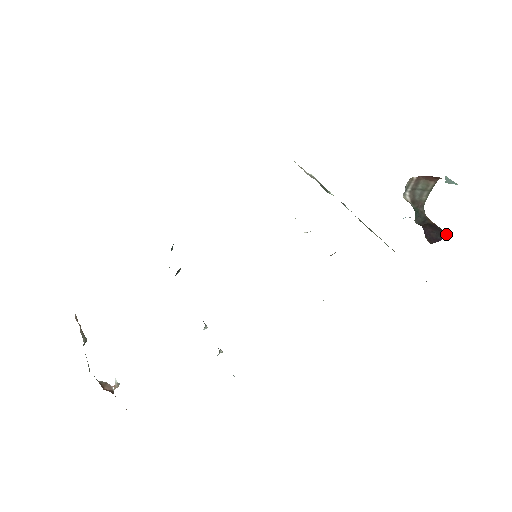
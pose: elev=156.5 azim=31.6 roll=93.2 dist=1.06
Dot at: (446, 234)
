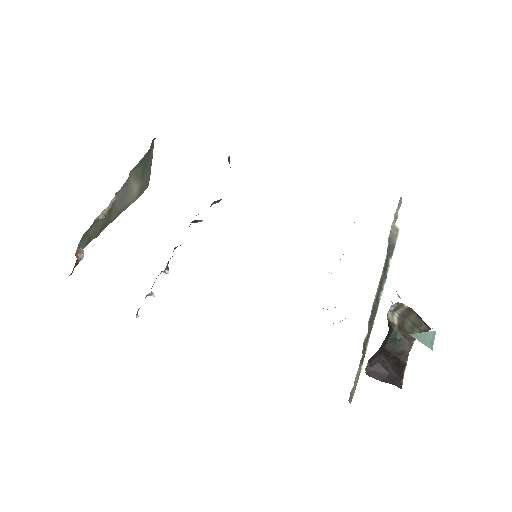
Dot at: (398, 383)
